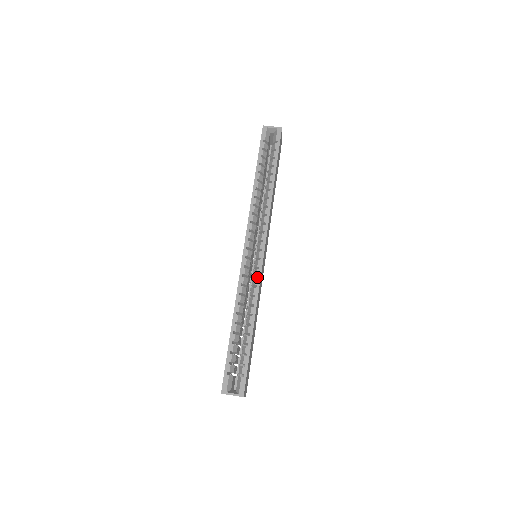
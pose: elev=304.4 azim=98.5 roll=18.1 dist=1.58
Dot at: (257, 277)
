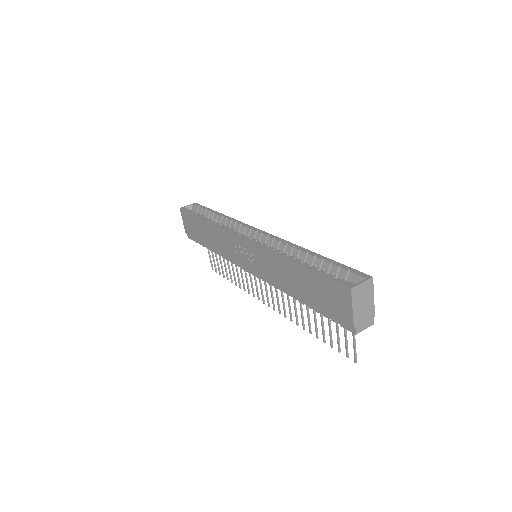
Dot at: occluded
